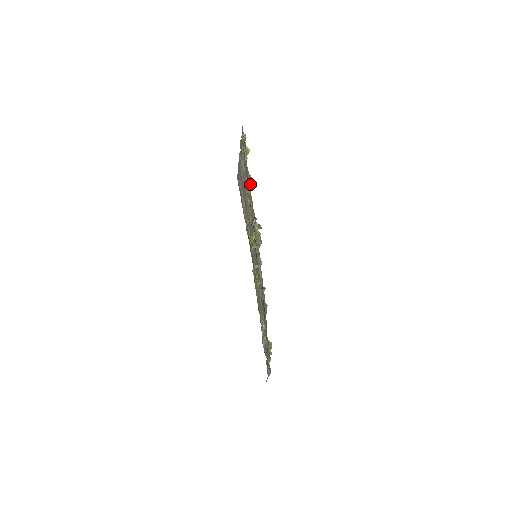
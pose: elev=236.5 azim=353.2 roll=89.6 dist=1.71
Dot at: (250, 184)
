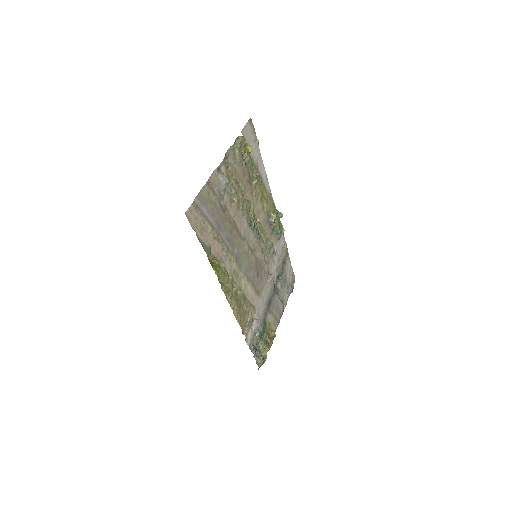
Dot at: (254, 183)
